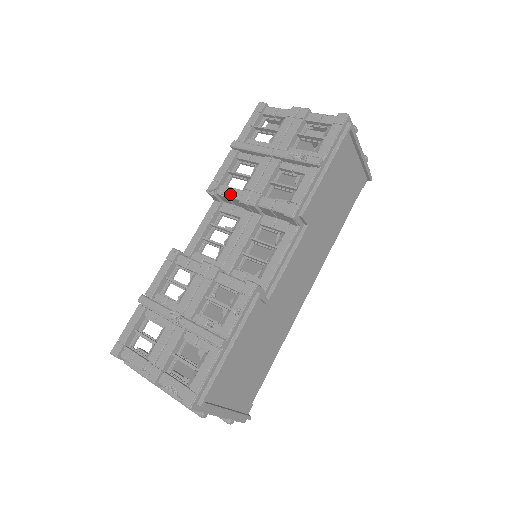
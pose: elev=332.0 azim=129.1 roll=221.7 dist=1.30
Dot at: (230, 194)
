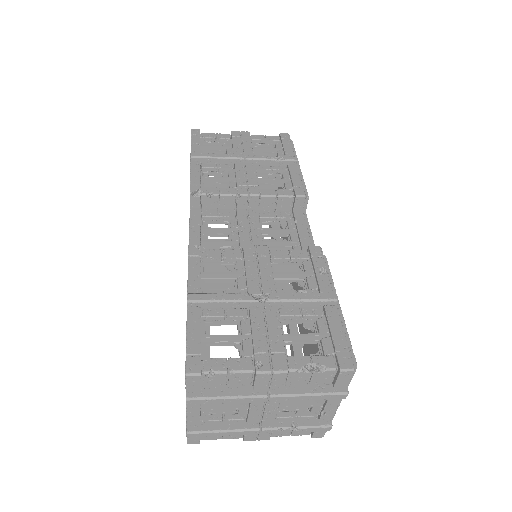
Dot at: (221, 192)
